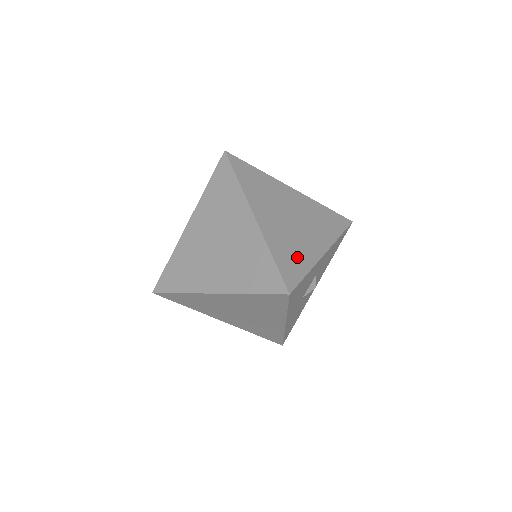
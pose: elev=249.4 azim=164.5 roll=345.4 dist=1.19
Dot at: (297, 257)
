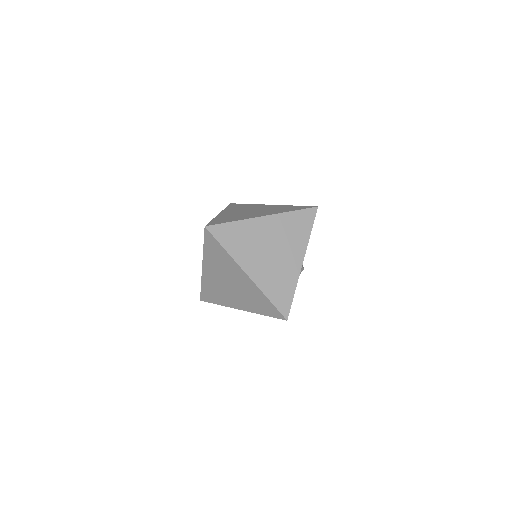
Dot at: occluded
